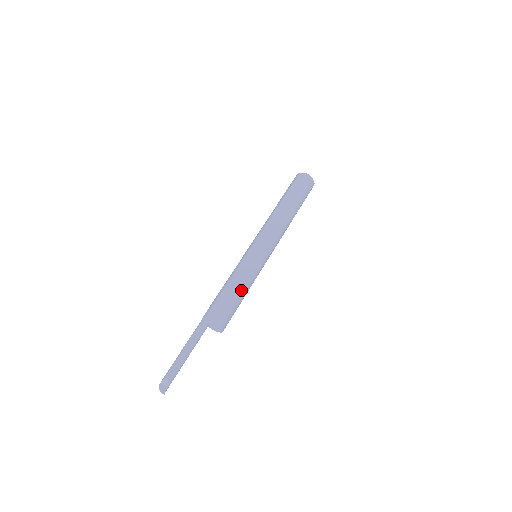
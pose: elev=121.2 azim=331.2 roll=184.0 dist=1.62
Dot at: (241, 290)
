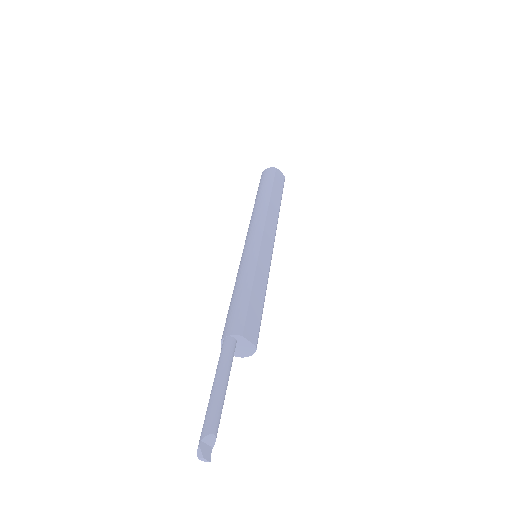
Dot at: (264, 301)
